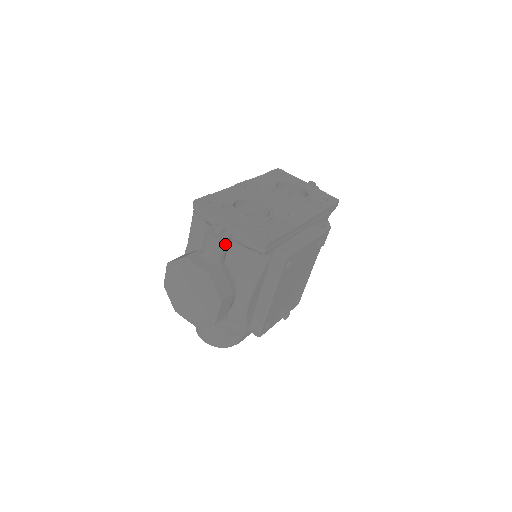
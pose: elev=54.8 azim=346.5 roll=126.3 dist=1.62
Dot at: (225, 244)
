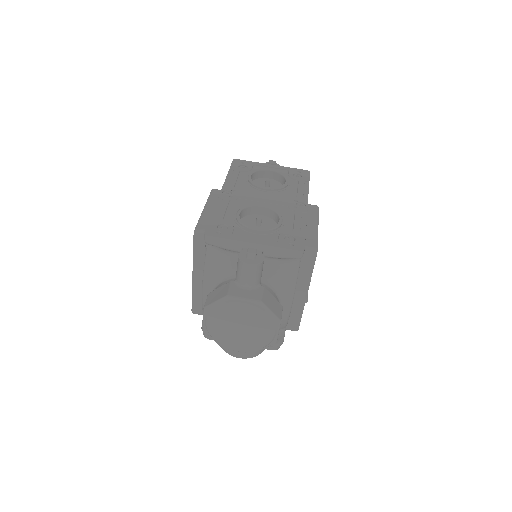
Dot at: occluded
